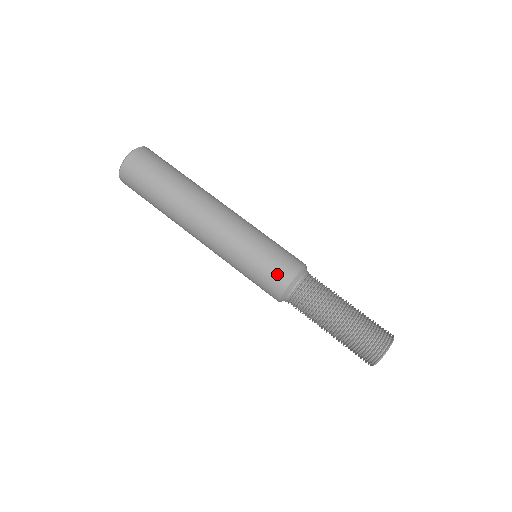
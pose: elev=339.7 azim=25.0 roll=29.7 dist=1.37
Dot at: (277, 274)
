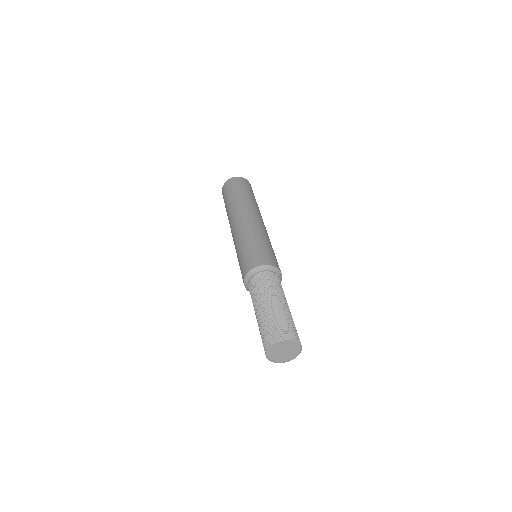
Dot at: (245, 265)
